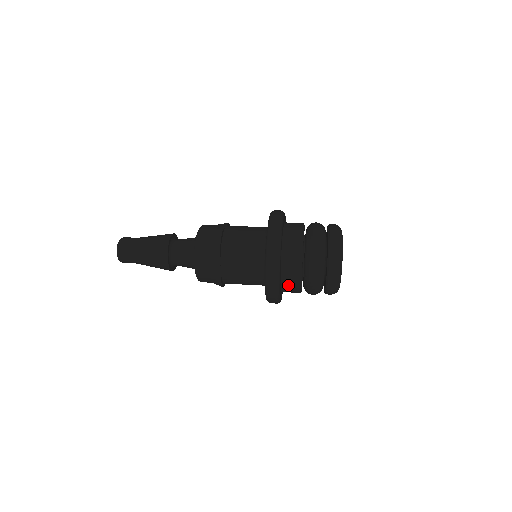
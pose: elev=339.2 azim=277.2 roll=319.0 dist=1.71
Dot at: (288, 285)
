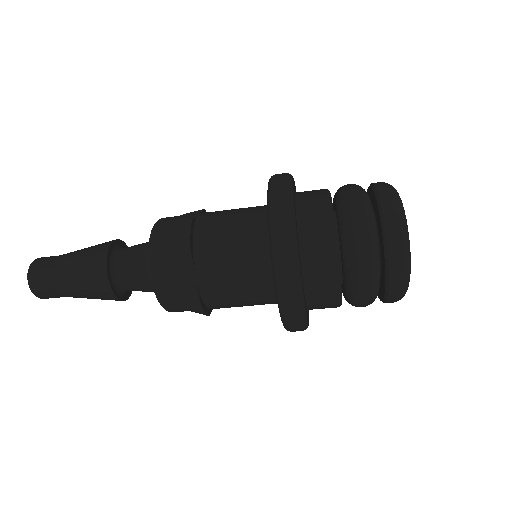
Dot at: (318, 297)
